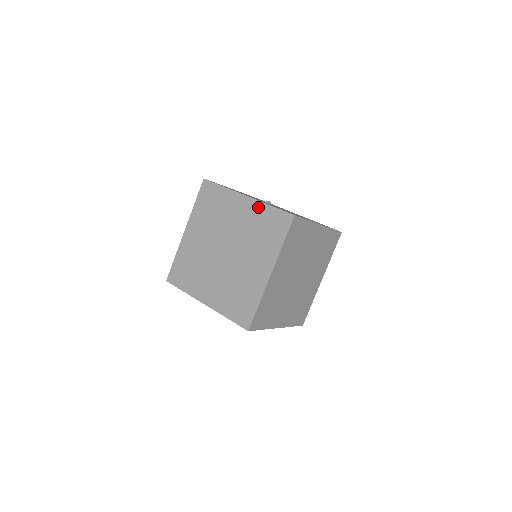
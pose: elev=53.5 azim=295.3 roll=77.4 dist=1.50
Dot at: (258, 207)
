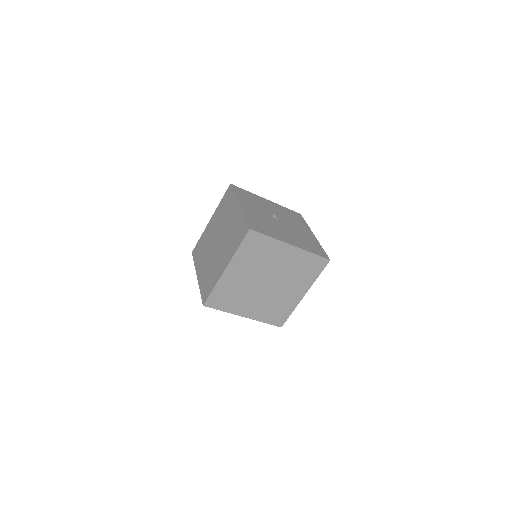
Dot at: (240, 215)
